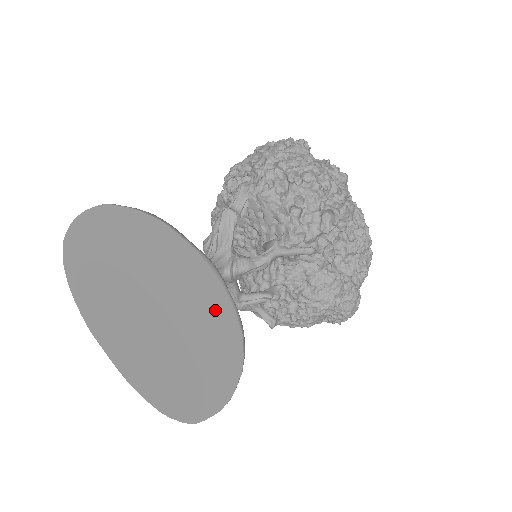
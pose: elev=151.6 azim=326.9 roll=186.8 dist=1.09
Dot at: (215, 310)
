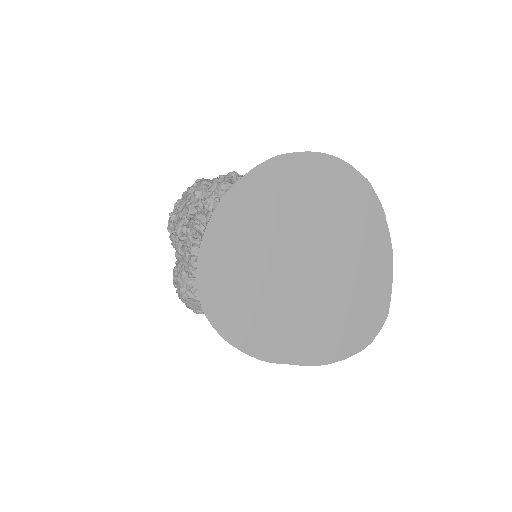
Dot at: (345, 184)
